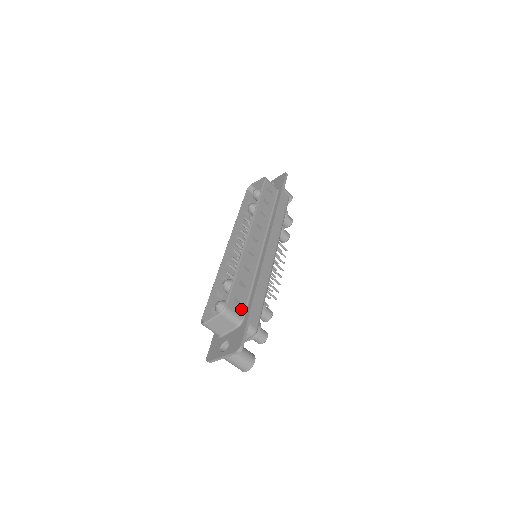
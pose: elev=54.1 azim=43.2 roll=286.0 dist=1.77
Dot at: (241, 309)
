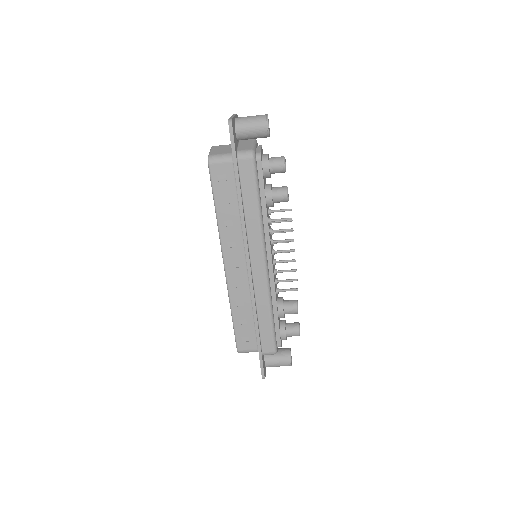
Dot at: (253, 343)
